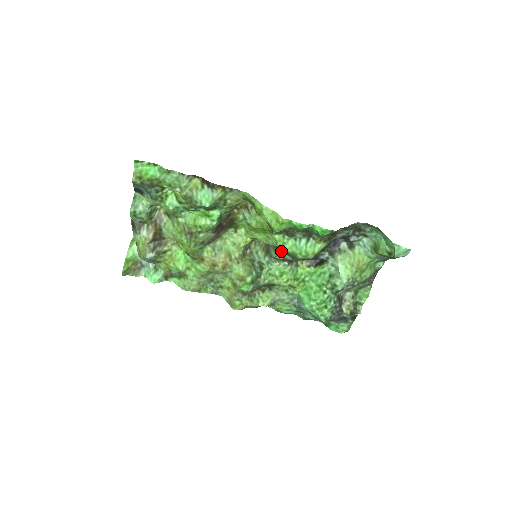
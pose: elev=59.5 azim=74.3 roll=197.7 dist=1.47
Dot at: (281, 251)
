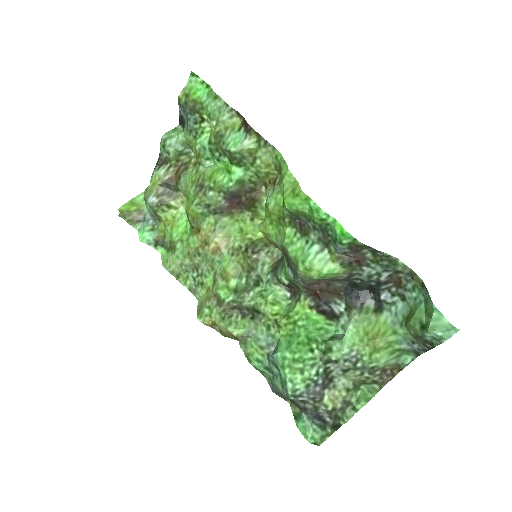
Dot at: (286, 261)
